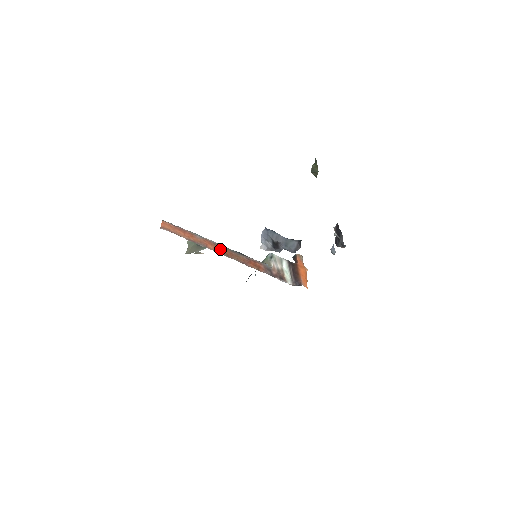
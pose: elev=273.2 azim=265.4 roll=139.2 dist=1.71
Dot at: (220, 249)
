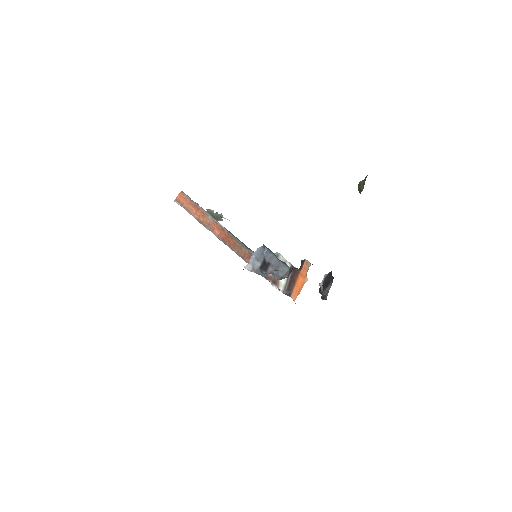
Dot at: (226, 236)
